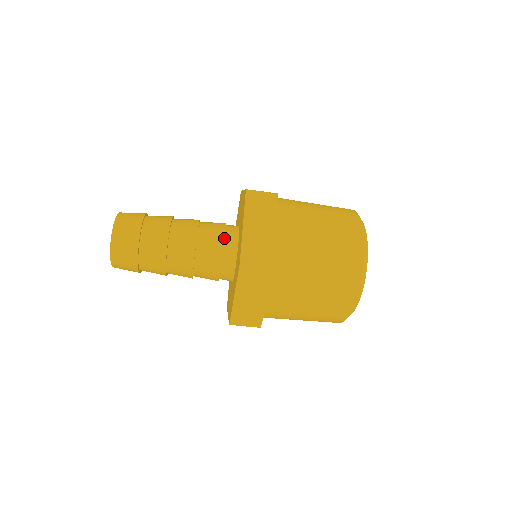
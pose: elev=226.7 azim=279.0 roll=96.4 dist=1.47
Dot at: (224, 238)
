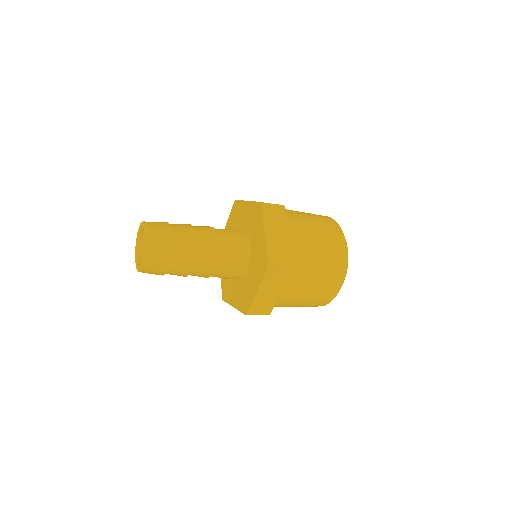
Dot at: (239, 243)
